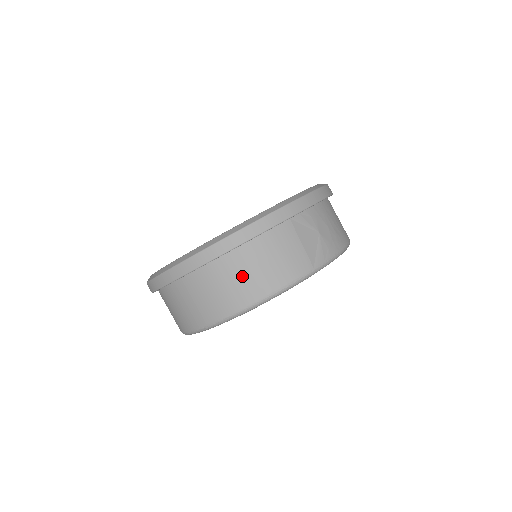
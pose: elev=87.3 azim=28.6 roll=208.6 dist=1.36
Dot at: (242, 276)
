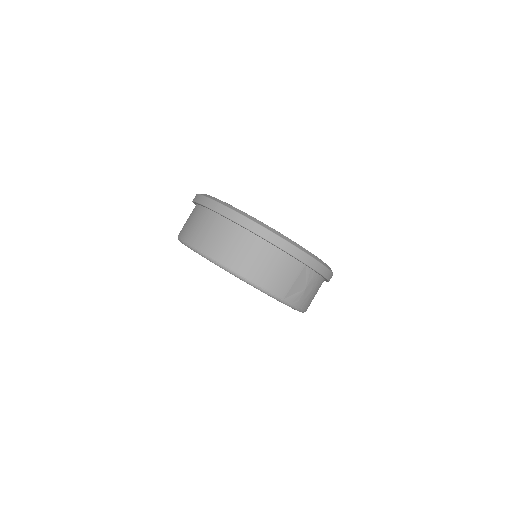
Dot at: (254, 257)
